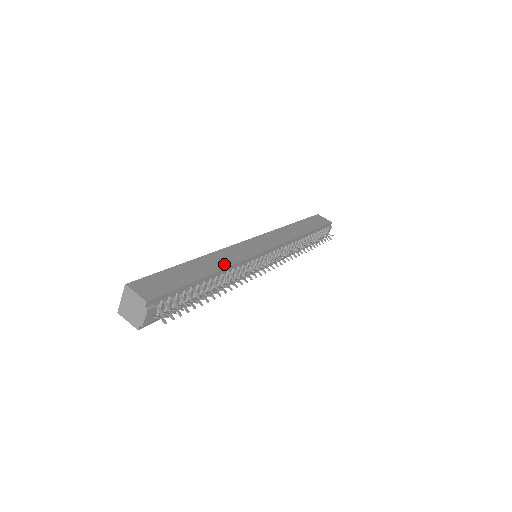
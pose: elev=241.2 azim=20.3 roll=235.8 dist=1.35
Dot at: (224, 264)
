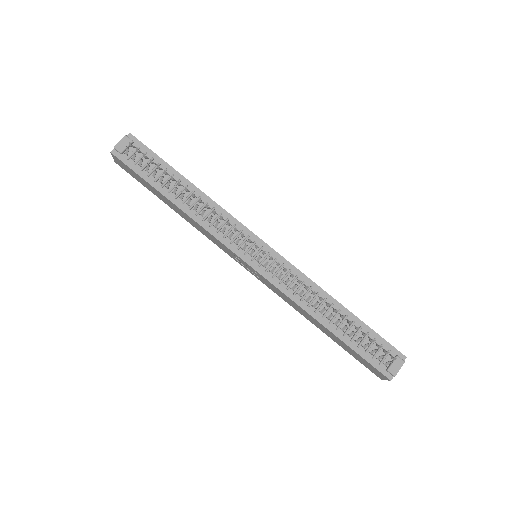
Dot at: (209, 198)
